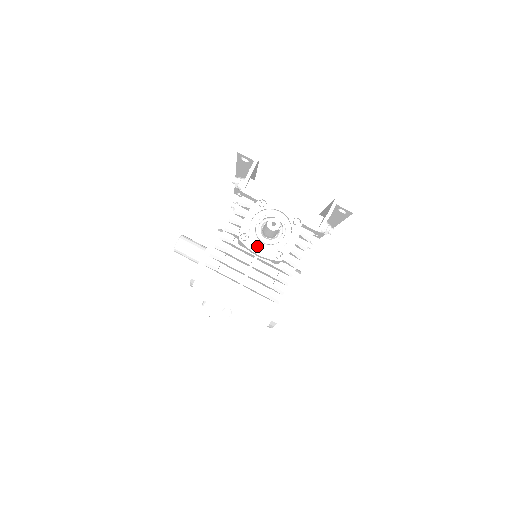
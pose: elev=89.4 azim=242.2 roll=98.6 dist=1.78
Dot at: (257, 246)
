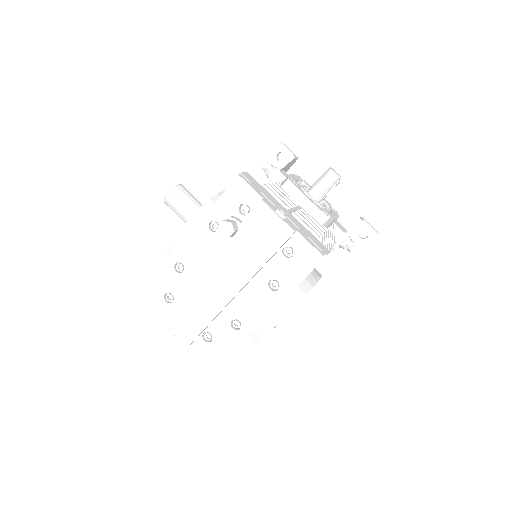
Dot at: occluded
